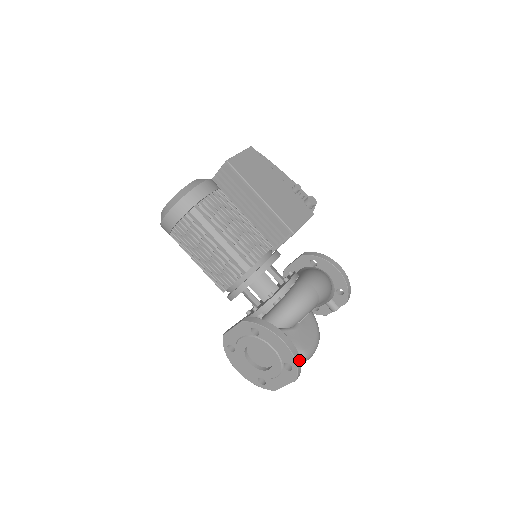
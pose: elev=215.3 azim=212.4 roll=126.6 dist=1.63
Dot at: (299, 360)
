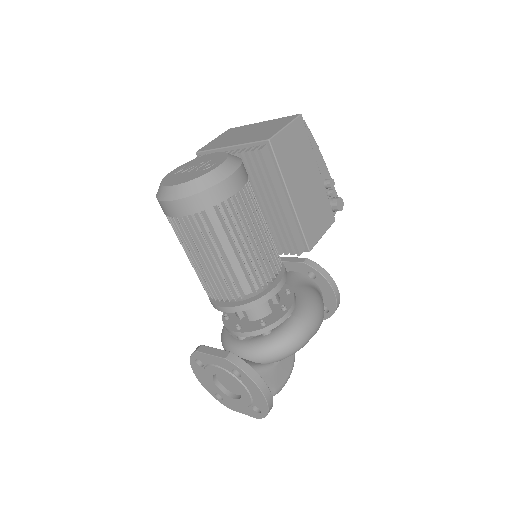
Dot at: occluded
